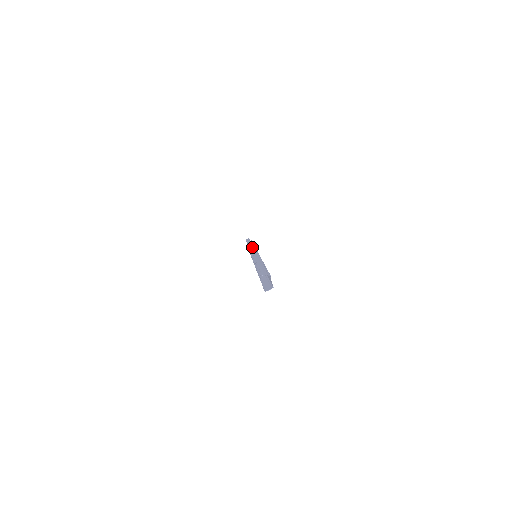
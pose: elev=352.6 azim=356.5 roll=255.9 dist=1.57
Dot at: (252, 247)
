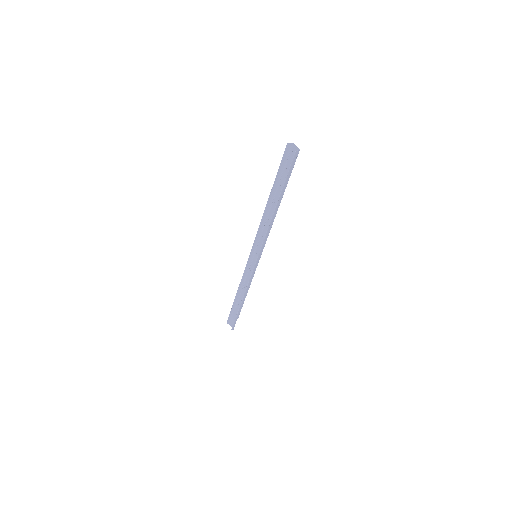
Dot at: (246, 271)
